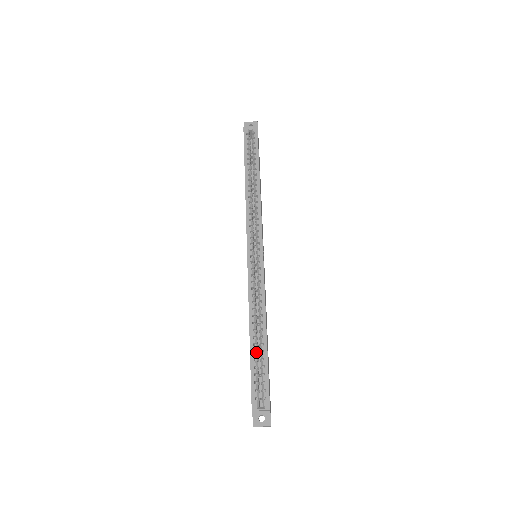
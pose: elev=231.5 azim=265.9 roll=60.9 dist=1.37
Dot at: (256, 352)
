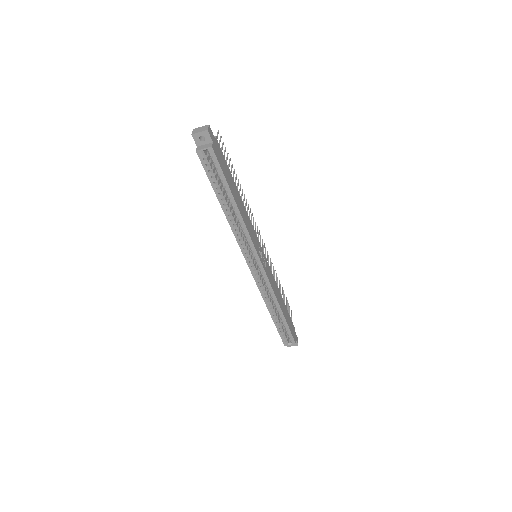
Dot at: occluded
